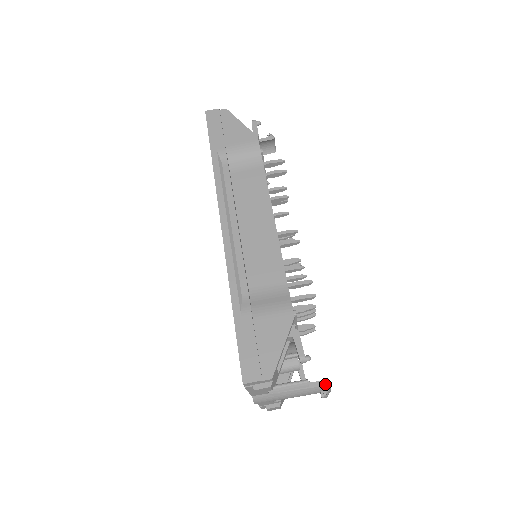
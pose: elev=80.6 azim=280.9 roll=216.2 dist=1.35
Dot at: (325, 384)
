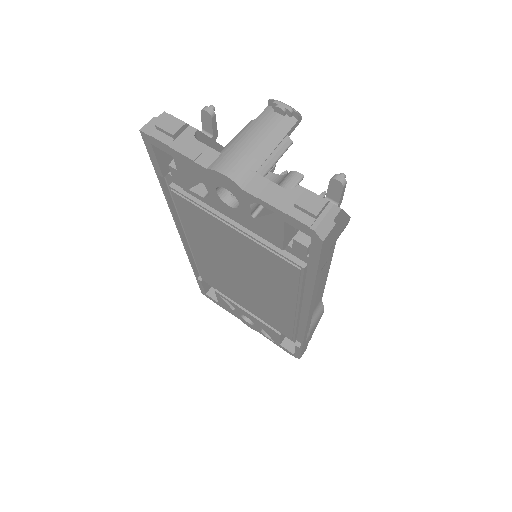
Dot at: (268, 107)
